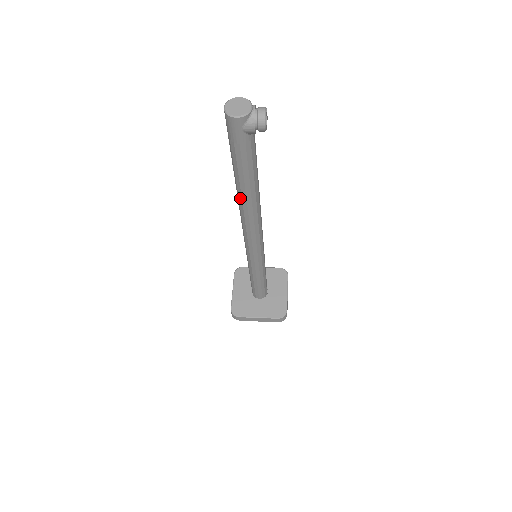
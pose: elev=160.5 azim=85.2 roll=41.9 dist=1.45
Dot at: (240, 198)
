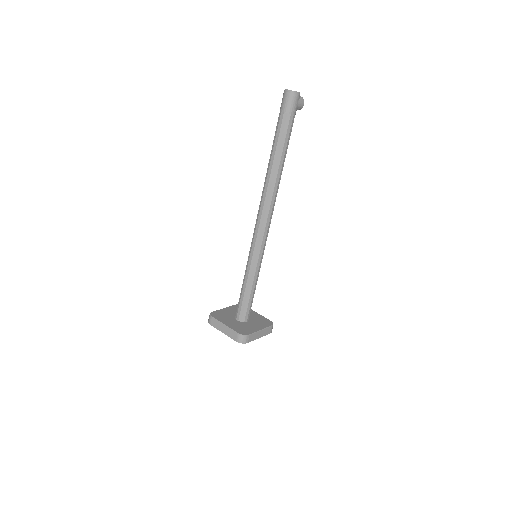
Dot at: (276, 171)
